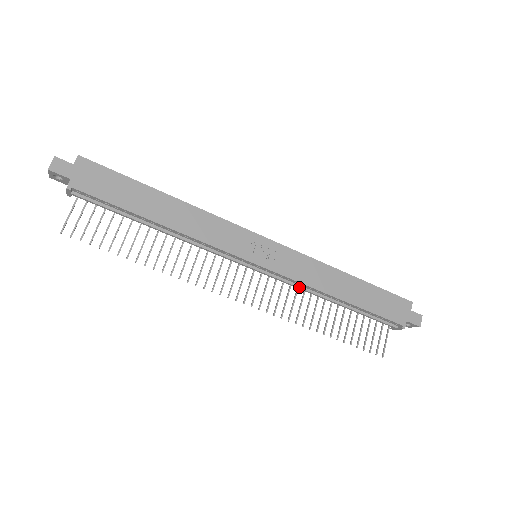
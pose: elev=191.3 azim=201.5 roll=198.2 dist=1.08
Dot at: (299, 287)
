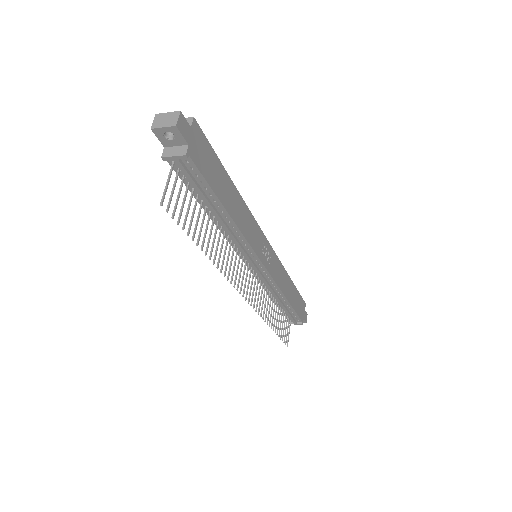
Dot at: (271, 287)
